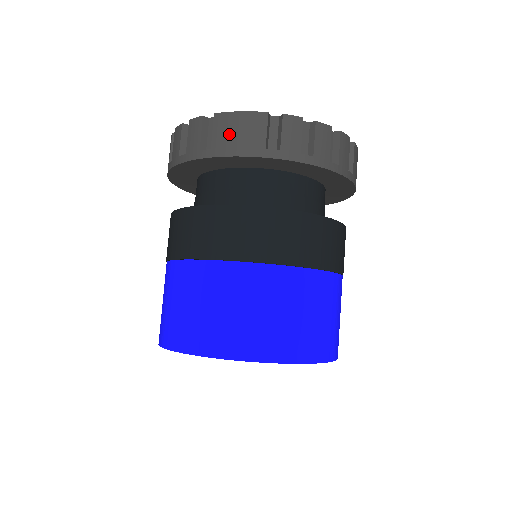
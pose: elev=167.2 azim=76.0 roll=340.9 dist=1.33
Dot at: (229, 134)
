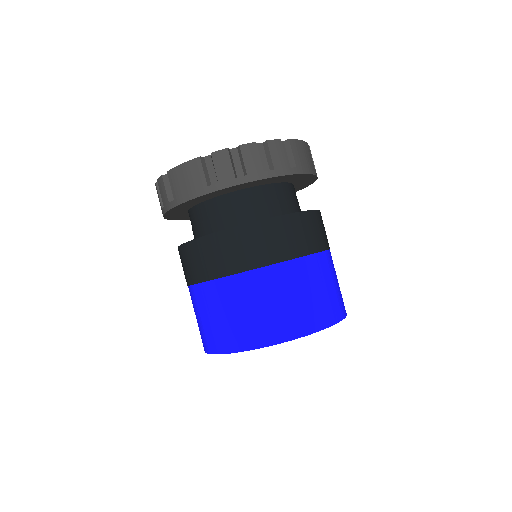
Dot at: (180, 185)
